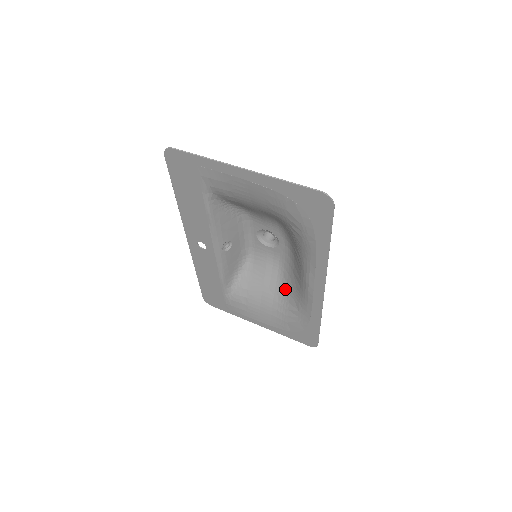
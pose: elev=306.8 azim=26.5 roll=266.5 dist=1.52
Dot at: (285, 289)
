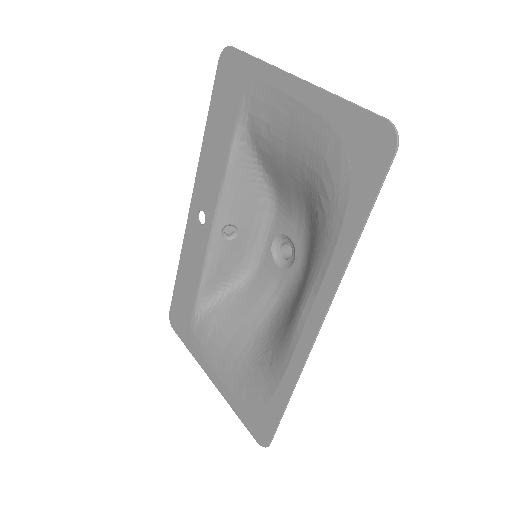
Dot at: (269, 333)
